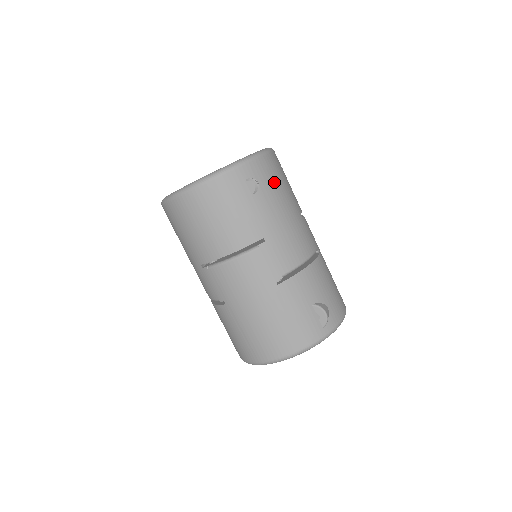
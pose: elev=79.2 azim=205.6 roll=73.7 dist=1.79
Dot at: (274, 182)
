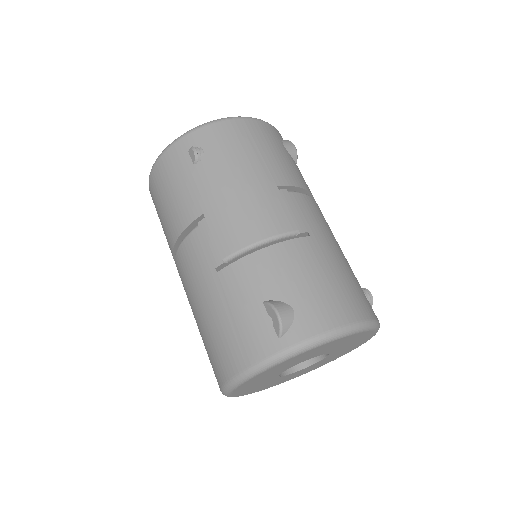
Dot at: (230, 148)
